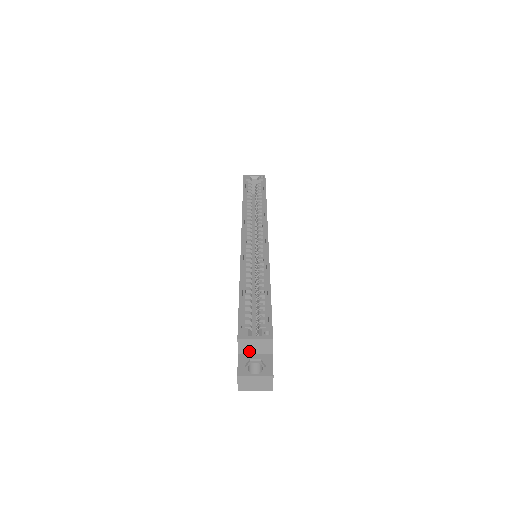
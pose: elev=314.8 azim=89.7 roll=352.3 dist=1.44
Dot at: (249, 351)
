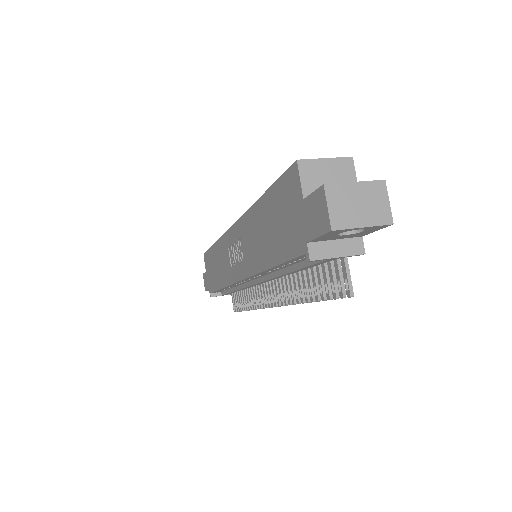
Dot at: occluded
